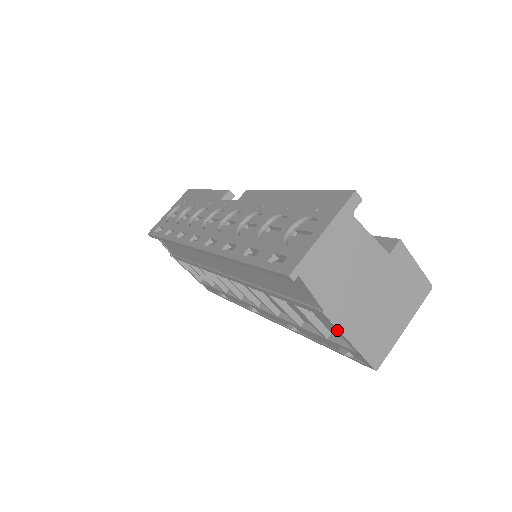
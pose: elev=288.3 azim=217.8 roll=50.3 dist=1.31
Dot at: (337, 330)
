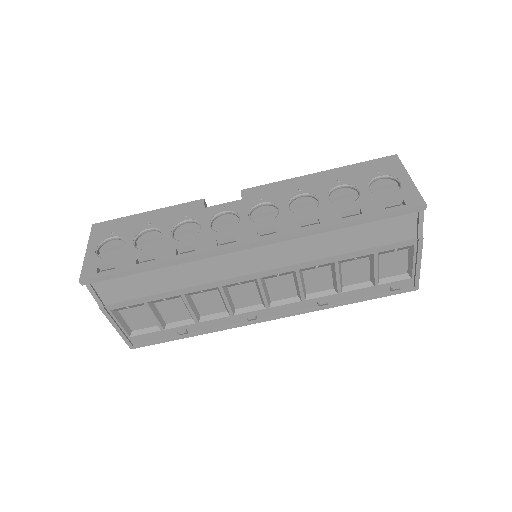
Dot at: (419, 255)
